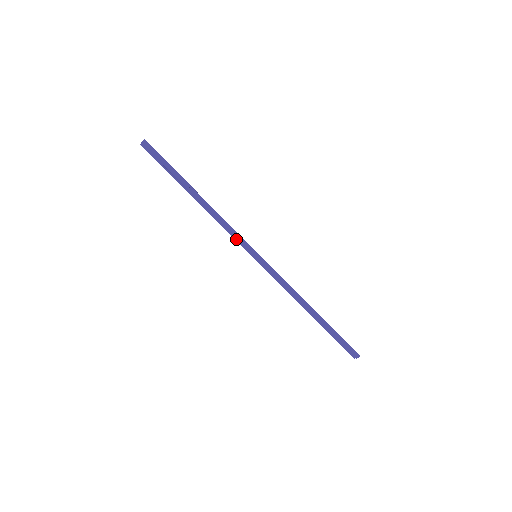
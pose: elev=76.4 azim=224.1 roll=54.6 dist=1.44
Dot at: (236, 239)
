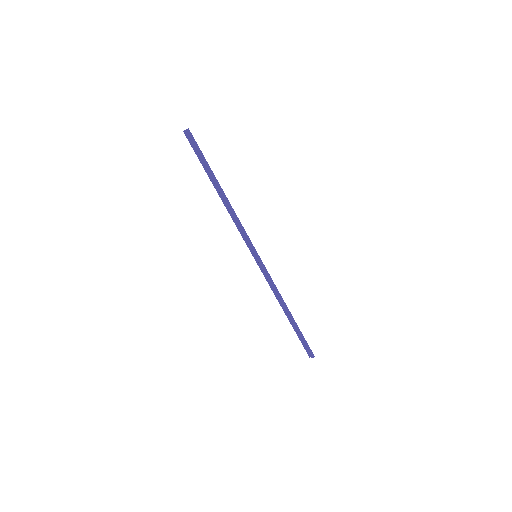
Dot at: (243, 237)
